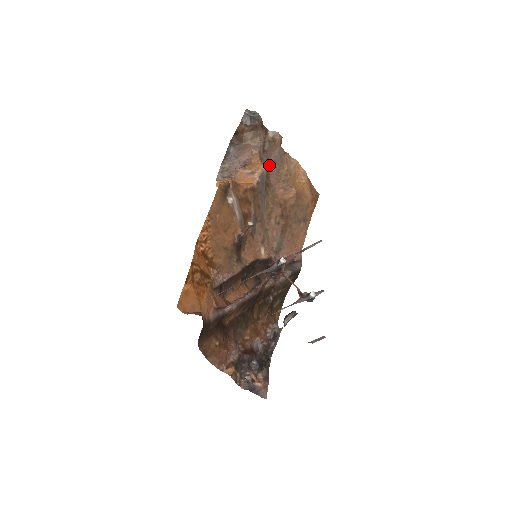
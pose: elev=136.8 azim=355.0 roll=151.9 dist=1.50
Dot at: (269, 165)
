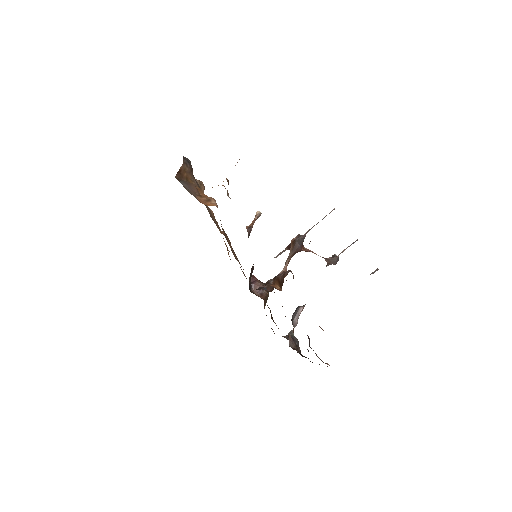
Dot at: (205, 205)
